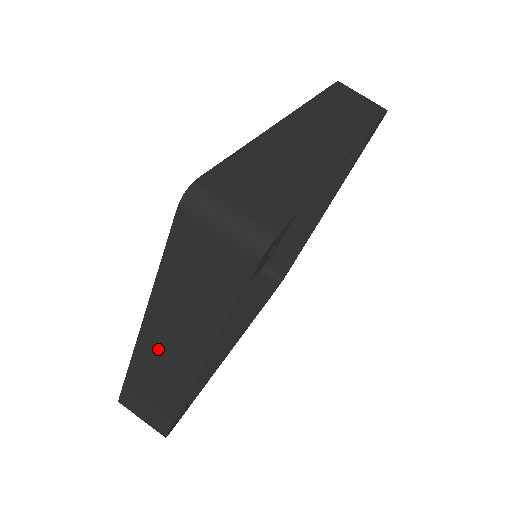
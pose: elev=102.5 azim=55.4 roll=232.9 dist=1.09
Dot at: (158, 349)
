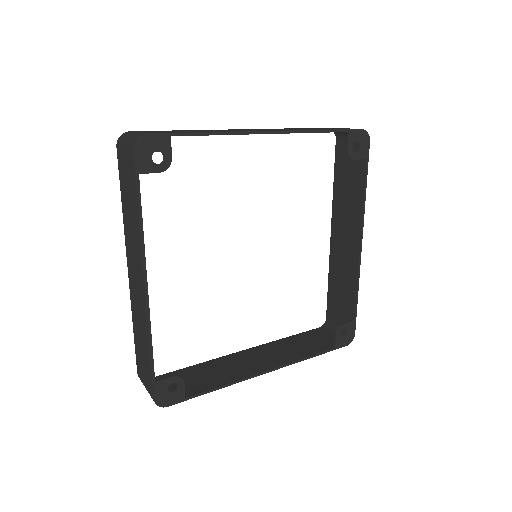
Dot at: (134, 283)
